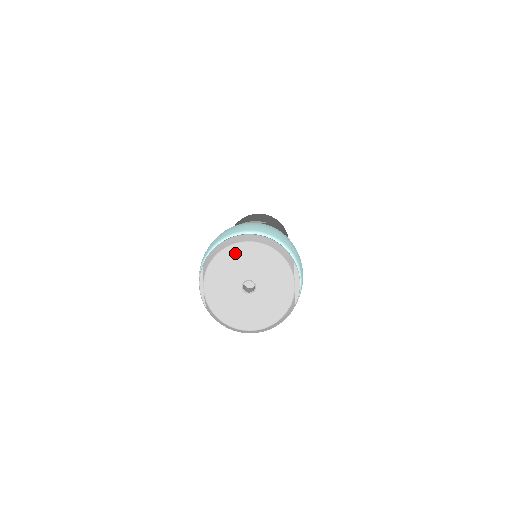
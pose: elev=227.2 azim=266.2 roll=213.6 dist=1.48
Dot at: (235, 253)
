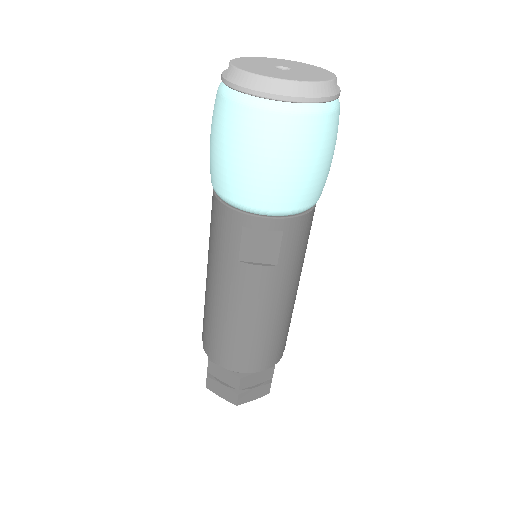
Dot at: (269, 59)
